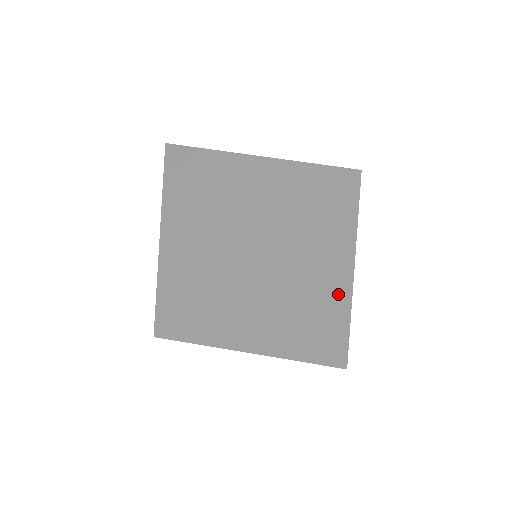
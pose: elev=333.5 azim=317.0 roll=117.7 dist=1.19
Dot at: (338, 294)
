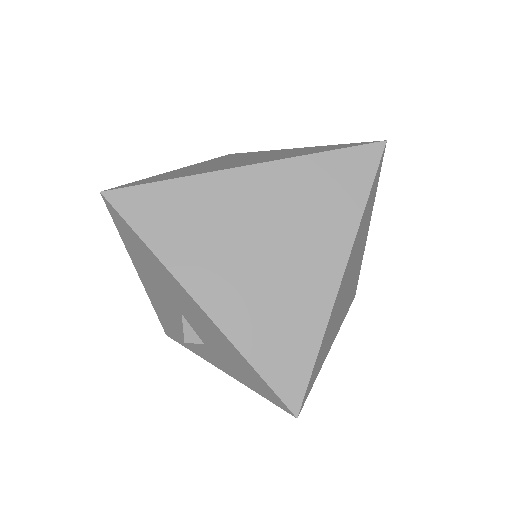
Dot at: (362, 252)
